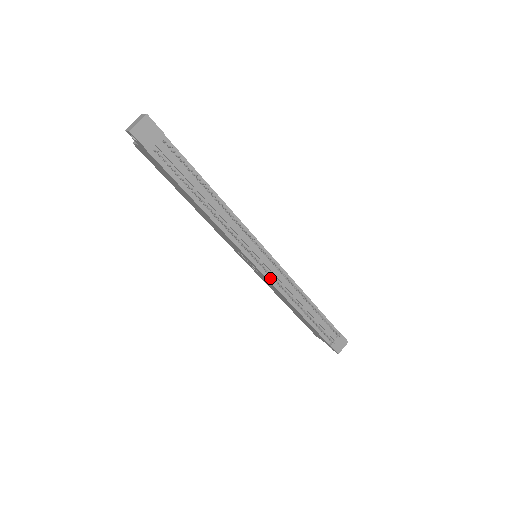
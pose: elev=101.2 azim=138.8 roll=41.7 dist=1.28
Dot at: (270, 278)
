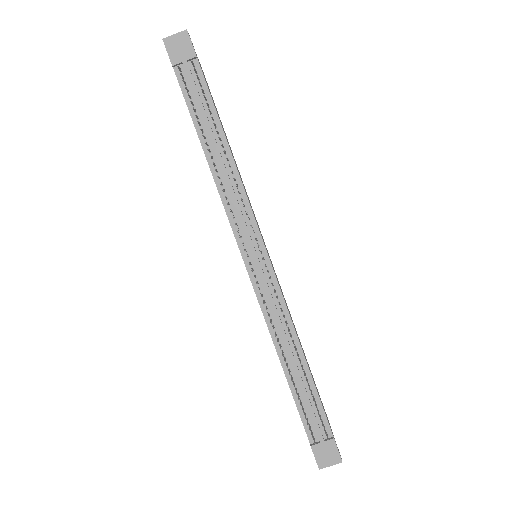
Dot at: (257, 288)
